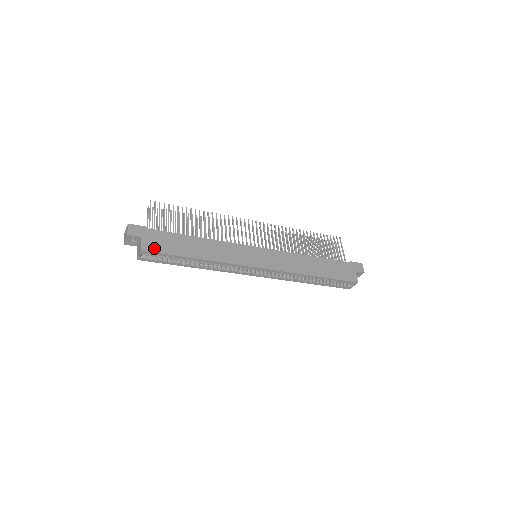
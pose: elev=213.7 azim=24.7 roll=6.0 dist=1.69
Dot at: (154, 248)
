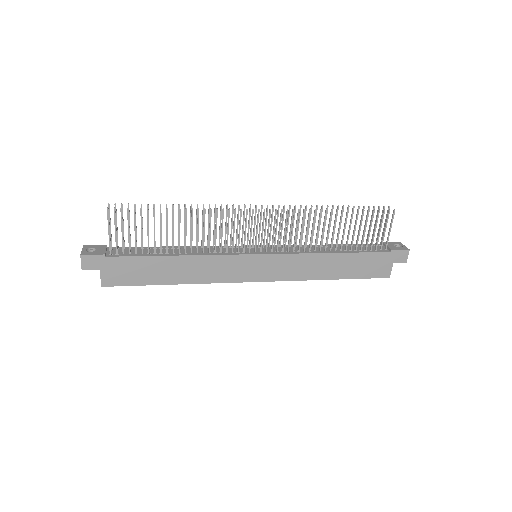
Dot at: (117, 281)
